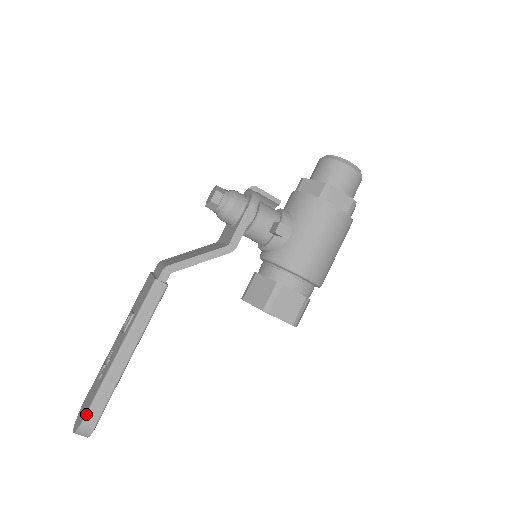
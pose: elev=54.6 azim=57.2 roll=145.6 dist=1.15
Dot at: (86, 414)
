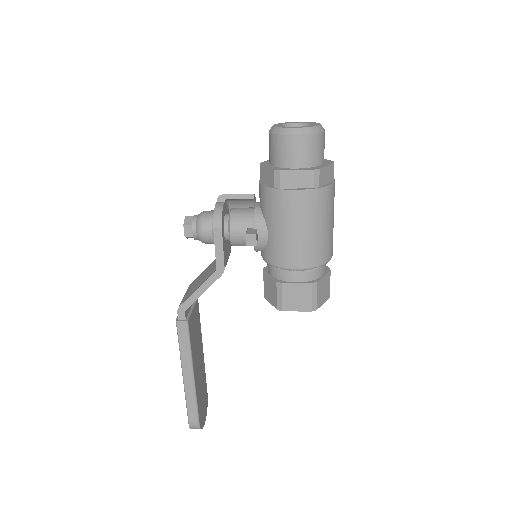
Dot at: (188, 420)
